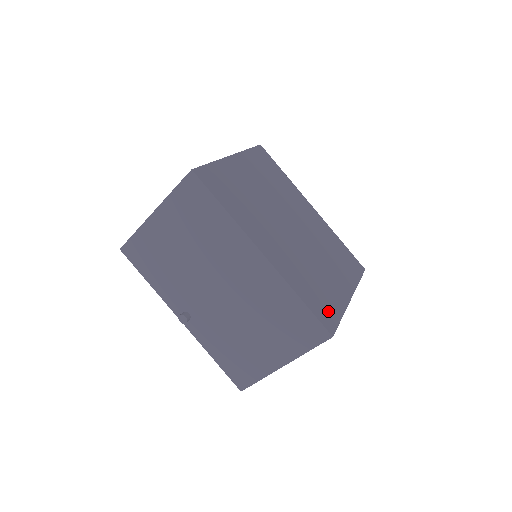
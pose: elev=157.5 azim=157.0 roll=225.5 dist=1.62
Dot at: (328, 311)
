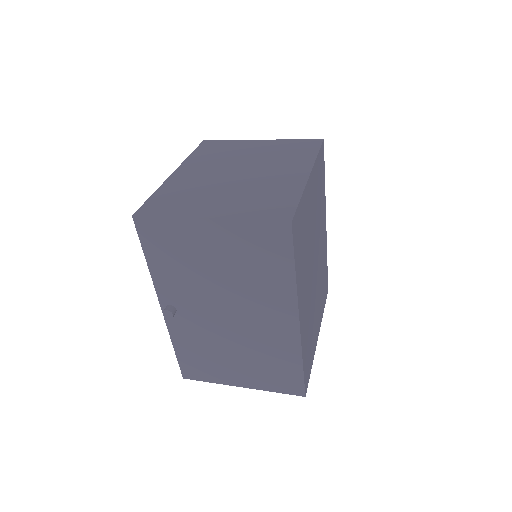
Dot at: (309, 367)
